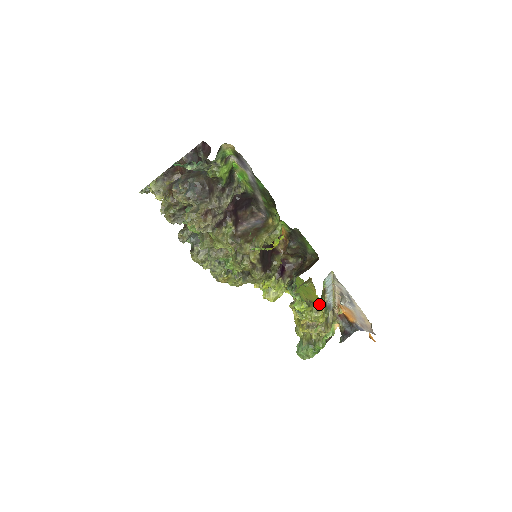
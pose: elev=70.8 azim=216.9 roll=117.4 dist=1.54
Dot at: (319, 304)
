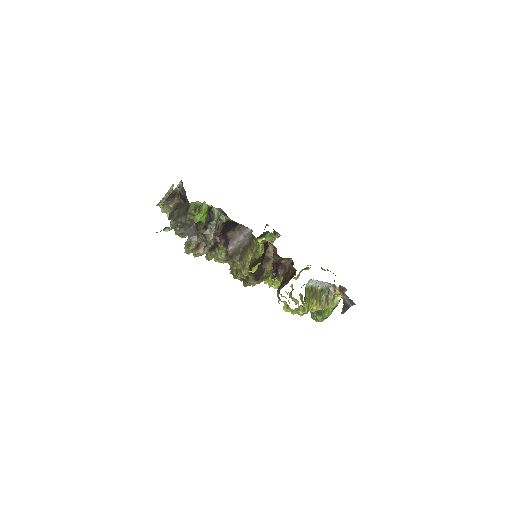
Dot at: (304, 305)
